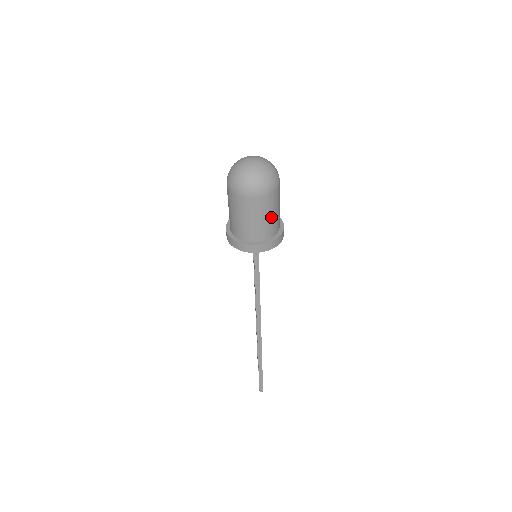
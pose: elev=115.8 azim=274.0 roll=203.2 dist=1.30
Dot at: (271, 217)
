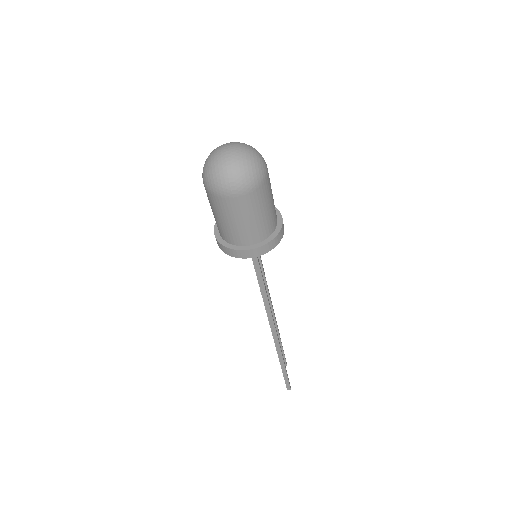
Dot at: (262, 215)
